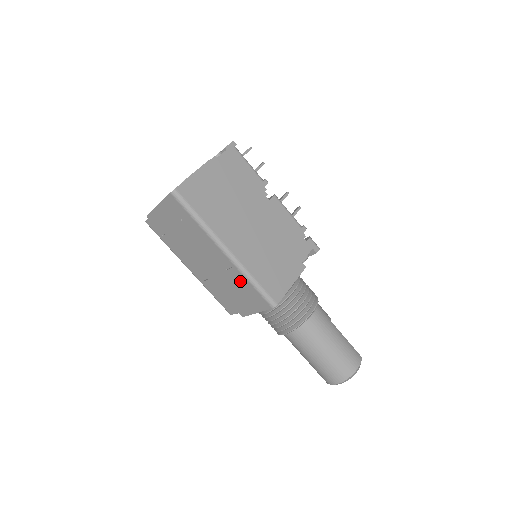
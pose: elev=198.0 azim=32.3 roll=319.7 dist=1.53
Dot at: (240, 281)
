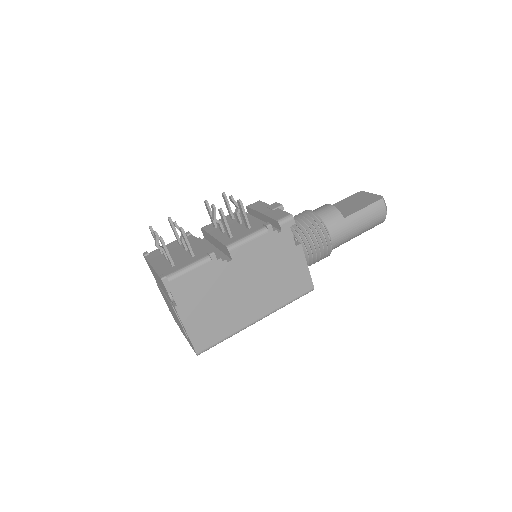
Dot at: occluded
